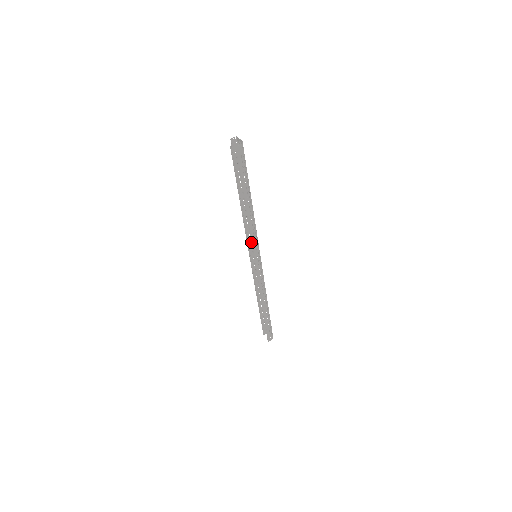
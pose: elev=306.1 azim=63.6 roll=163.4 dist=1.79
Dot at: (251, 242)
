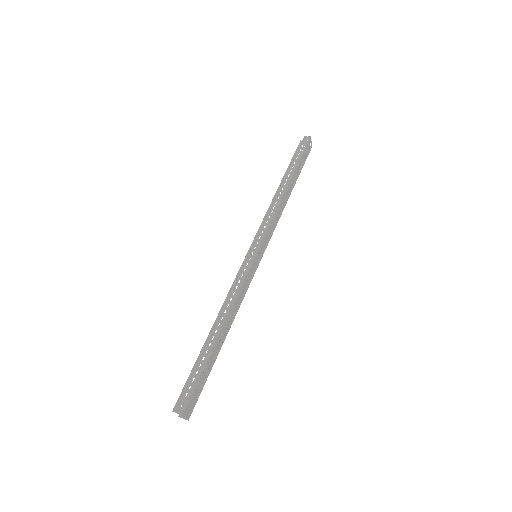
Dot at: (260, 226)
